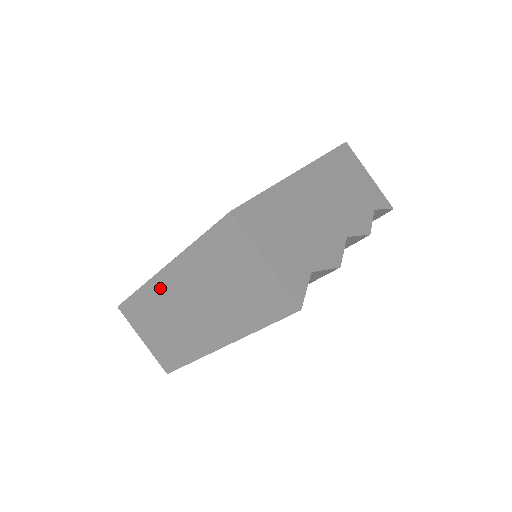
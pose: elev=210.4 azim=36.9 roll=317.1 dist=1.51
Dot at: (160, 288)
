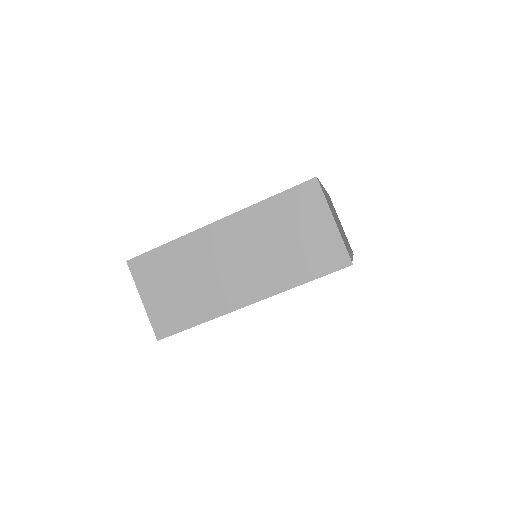
Dot at: (201, 241)
